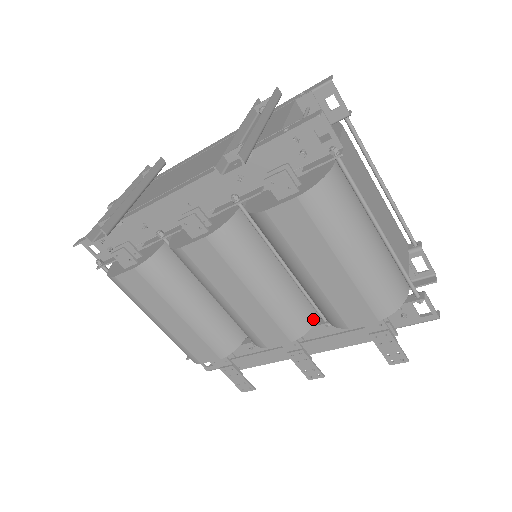
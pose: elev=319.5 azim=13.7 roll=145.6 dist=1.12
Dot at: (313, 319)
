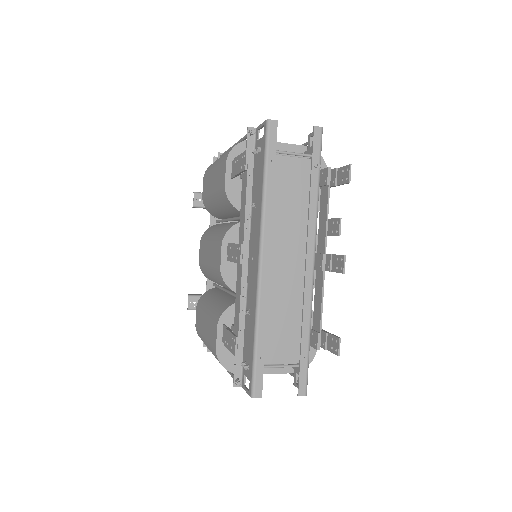
Dot at: (238, 223)
